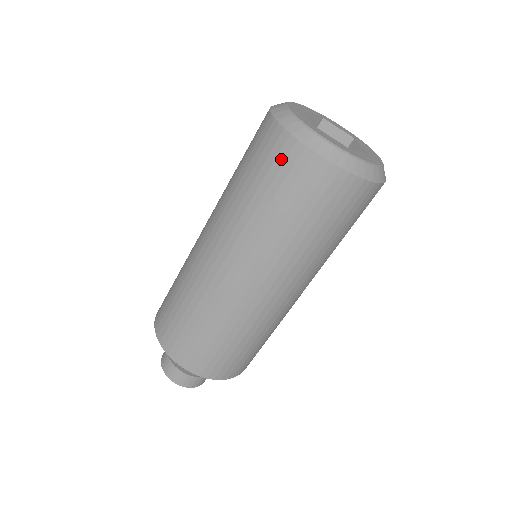
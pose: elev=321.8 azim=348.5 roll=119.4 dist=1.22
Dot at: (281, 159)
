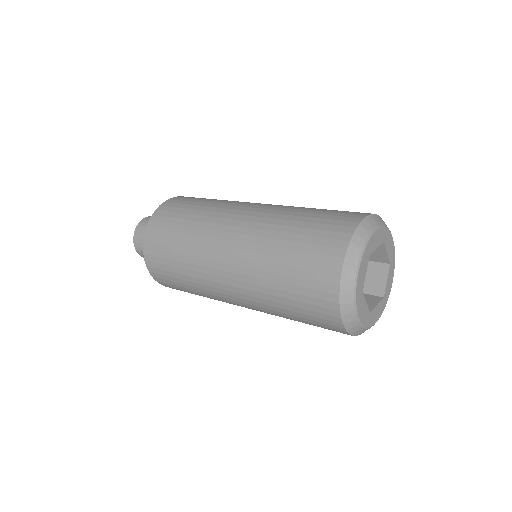
Dot at: (319, 303)
